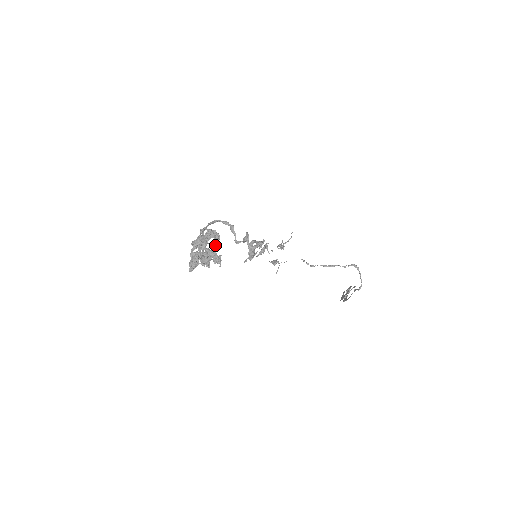
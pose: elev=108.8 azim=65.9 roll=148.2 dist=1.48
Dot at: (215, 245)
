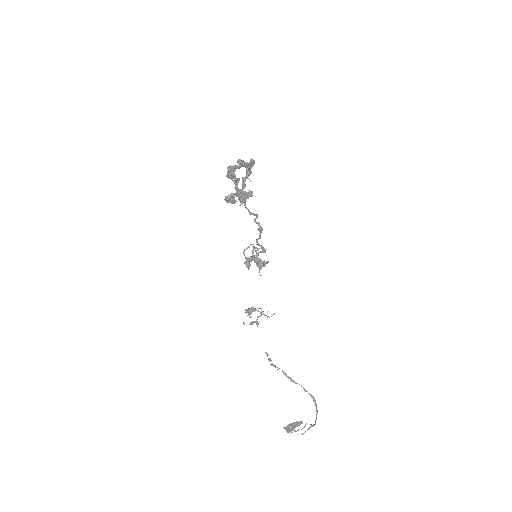
Dot at: (247, 192)
